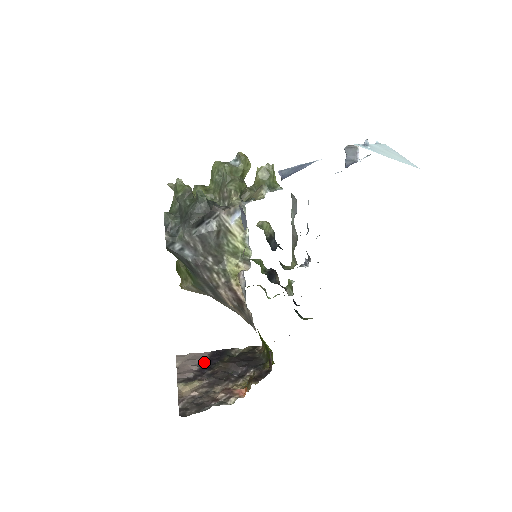
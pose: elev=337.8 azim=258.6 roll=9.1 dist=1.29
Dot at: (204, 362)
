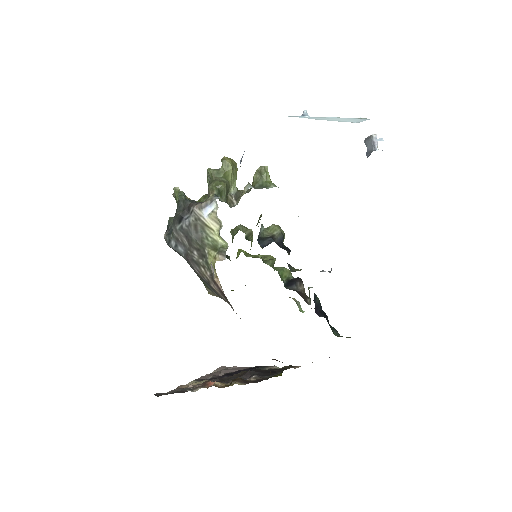
Dot at: (234, 372)
